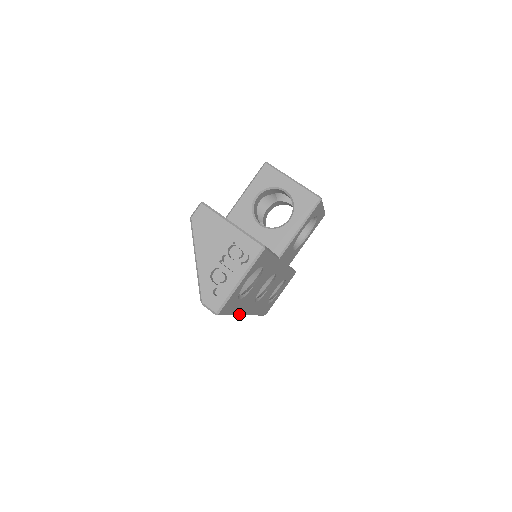
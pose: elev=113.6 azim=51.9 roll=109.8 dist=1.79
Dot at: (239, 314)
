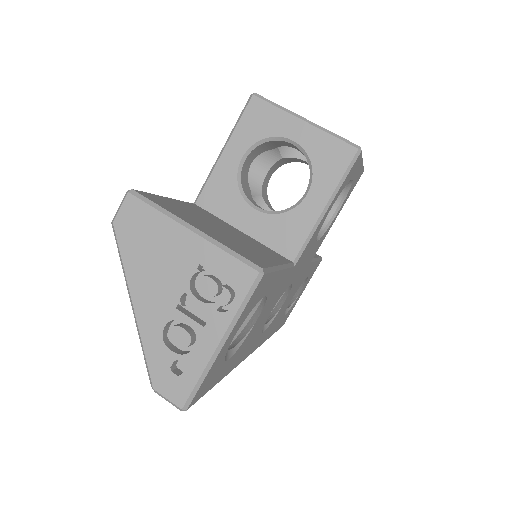
Dot at: (236, 365)
